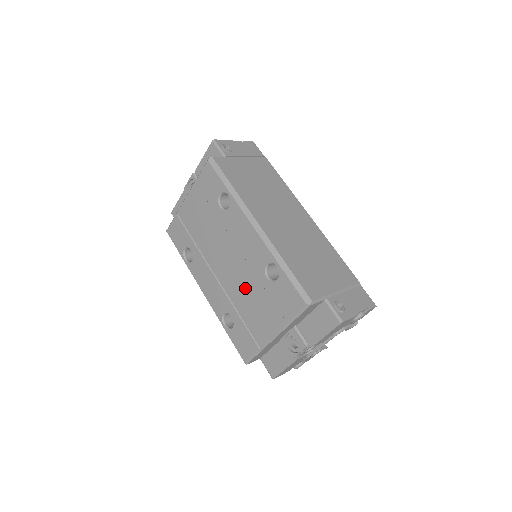
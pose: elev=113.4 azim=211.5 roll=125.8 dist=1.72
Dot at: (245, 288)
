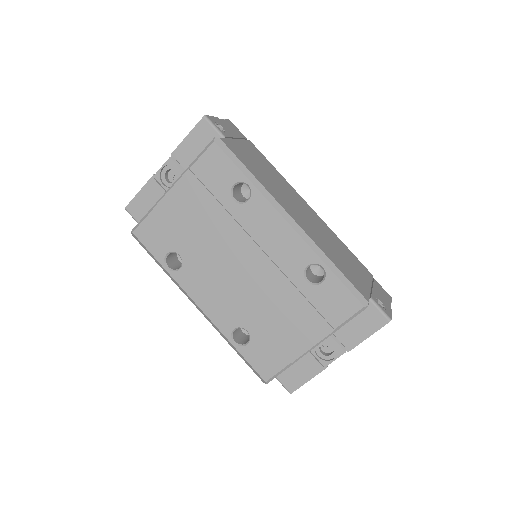
Dot at: (271, 296)
